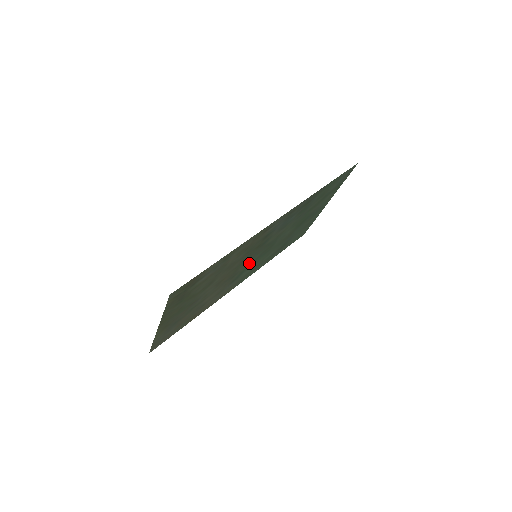
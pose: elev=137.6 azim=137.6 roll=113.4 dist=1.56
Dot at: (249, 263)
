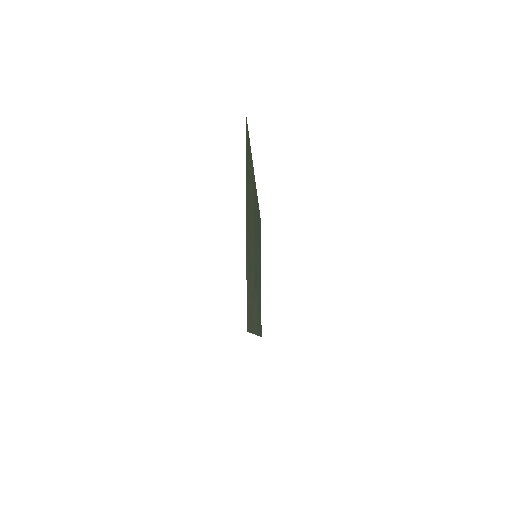
Dot at: occluded
